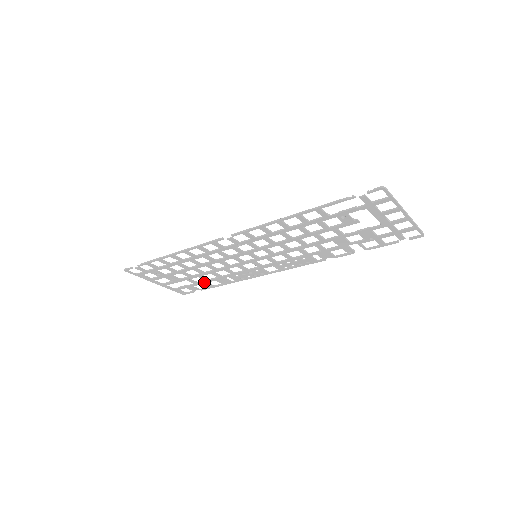
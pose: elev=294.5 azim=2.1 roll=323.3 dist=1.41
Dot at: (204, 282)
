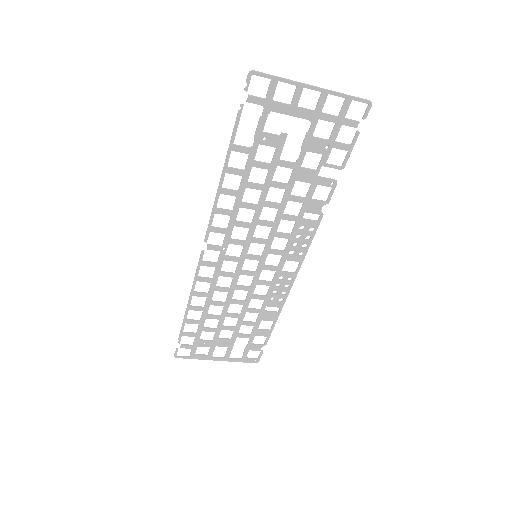
Dot at: (255, 330)
